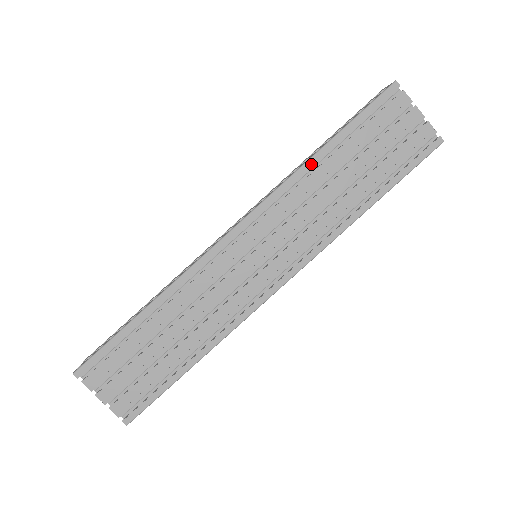
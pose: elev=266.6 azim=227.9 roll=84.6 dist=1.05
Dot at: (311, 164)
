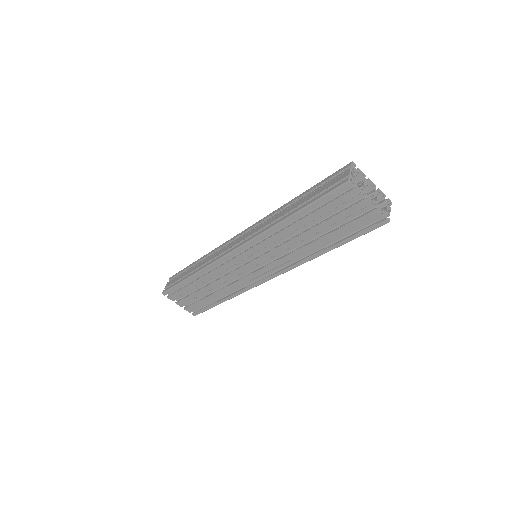
Dot at: (282, 225)
